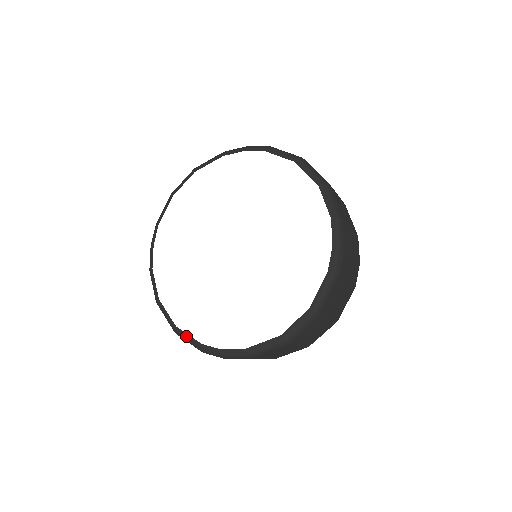
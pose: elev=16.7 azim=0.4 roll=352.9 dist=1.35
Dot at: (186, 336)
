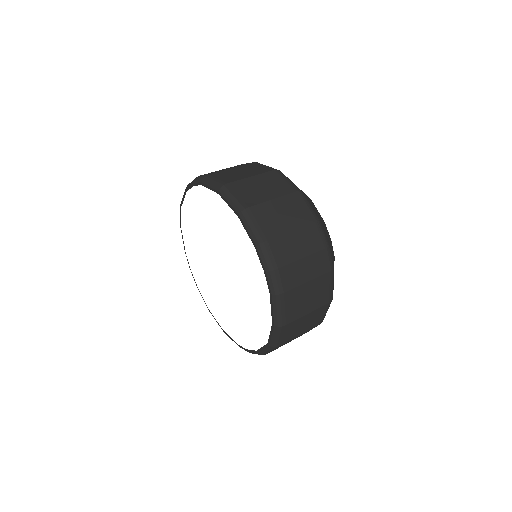
Dot at: occluded
